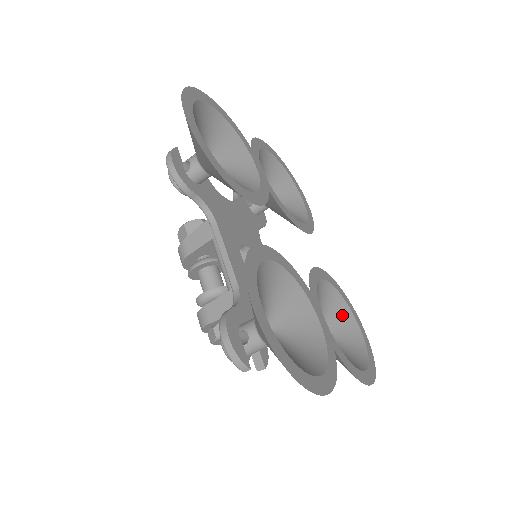
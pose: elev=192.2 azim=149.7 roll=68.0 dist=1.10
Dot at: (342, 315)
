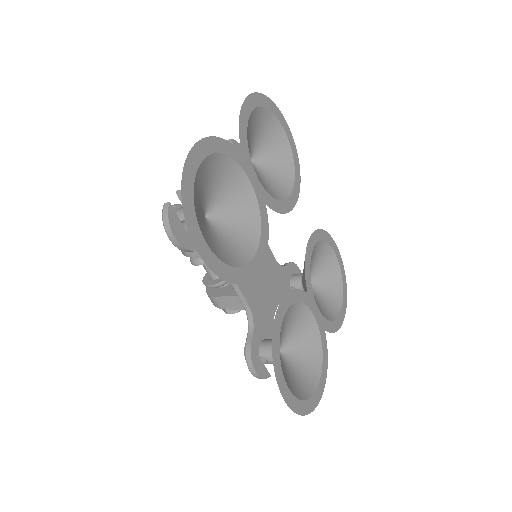
Dot at: (324, 256)
